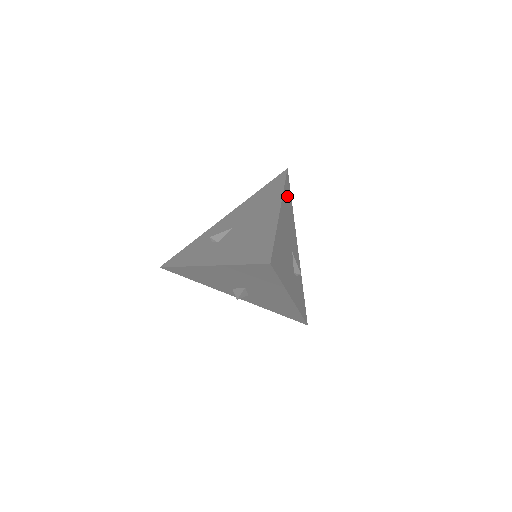
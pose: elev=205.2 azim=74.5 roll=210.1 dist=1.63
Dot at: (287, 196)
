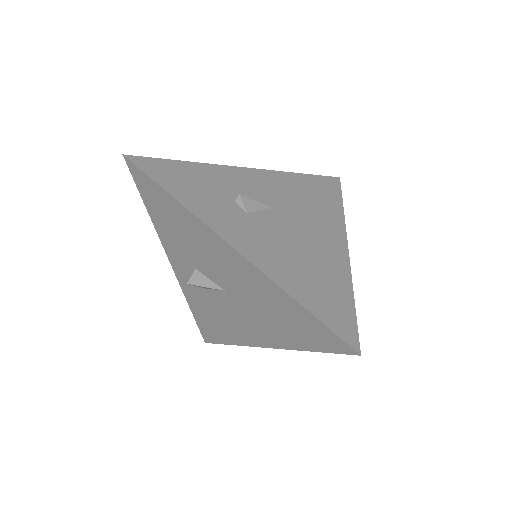
Dot at: occluded
